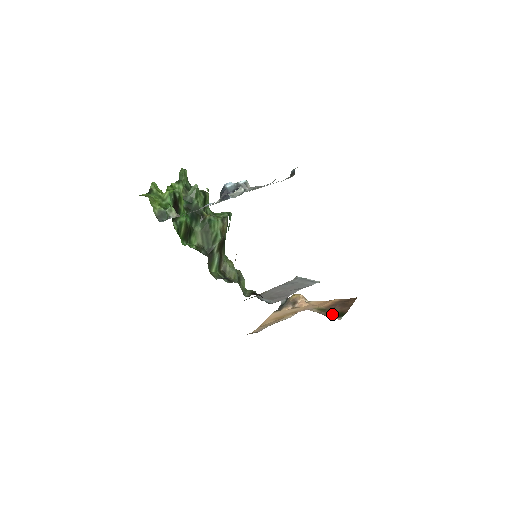
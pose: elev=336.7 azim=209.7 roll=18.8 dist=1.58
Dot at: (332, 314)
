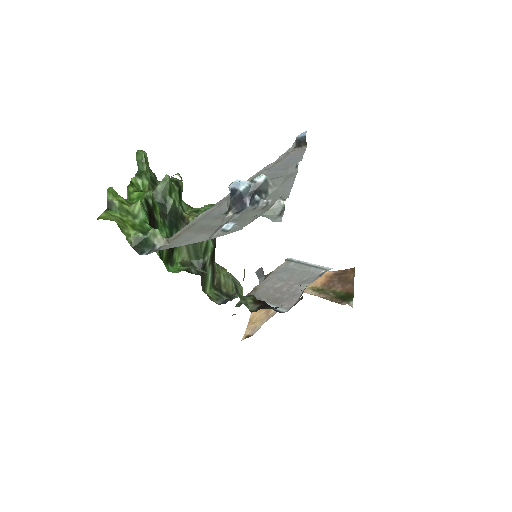
Dot at: (336, 297)
